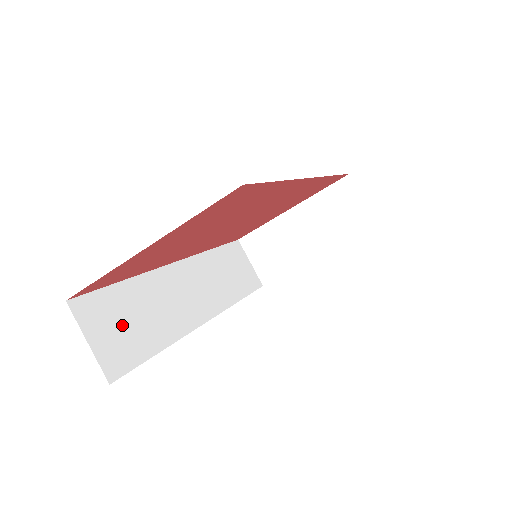
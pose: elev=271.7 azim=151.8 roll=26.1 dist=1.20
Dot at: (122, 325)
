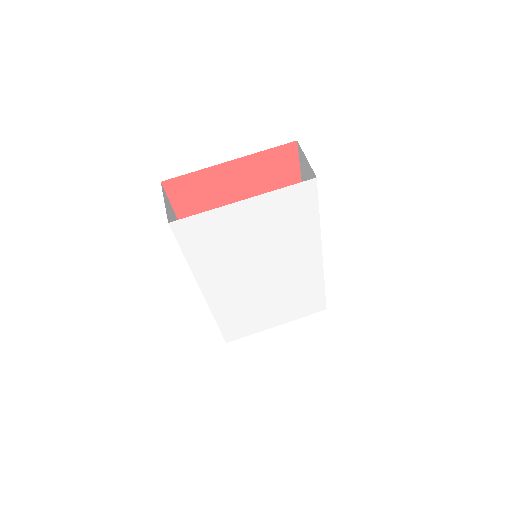
Dot at: occluded
